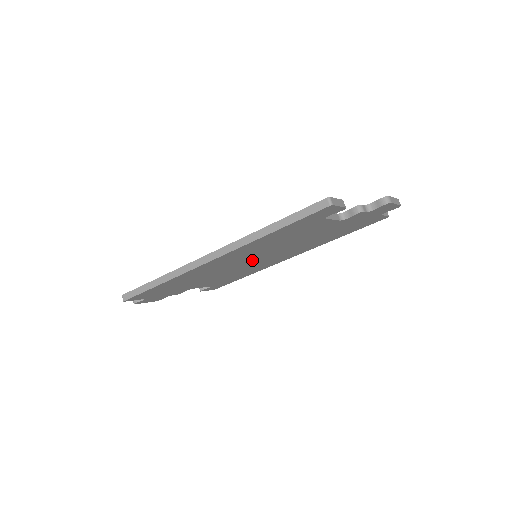
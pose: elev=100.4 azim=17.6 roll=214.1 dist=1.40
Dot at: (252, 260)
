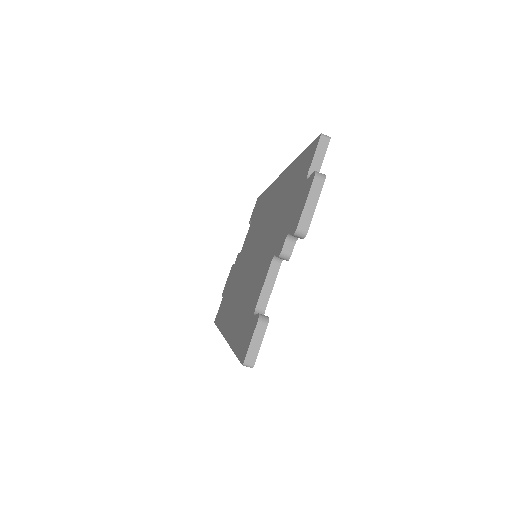
Dot at: occluded
